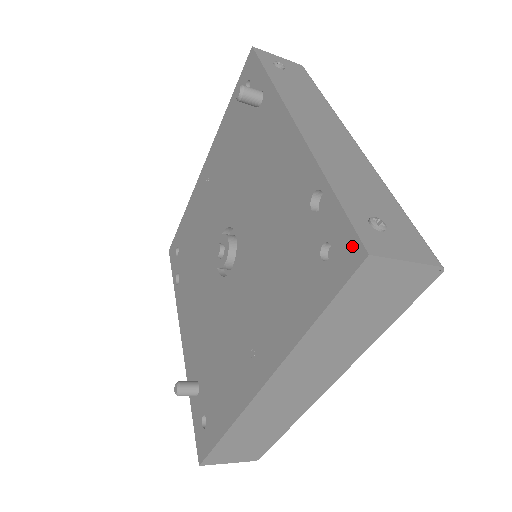
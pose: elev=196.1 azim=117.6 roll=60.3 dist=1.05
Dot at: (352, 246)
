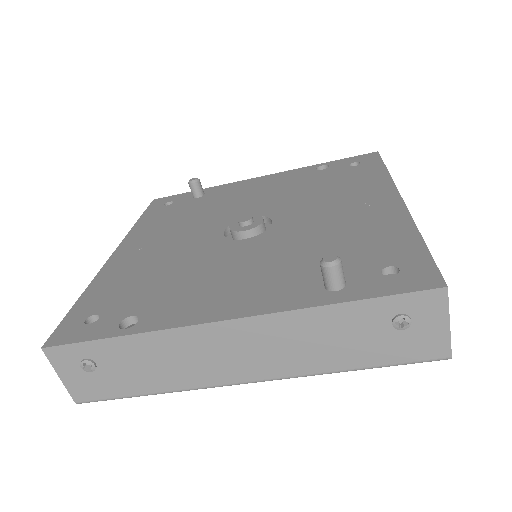
Dot at: (367, 155)
